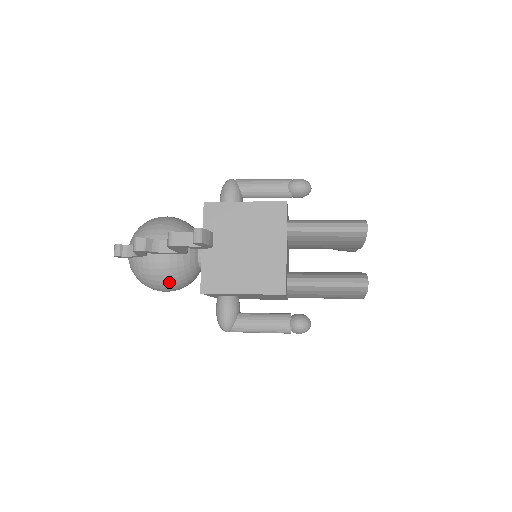
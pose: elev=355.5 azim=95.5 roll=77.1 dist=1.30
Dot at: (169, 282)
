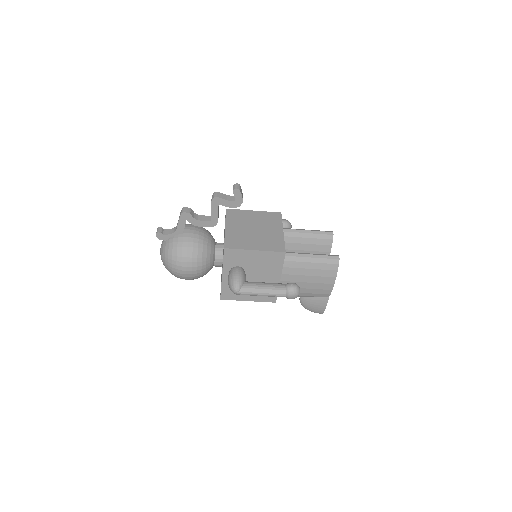
Dot at: (195, 255)
